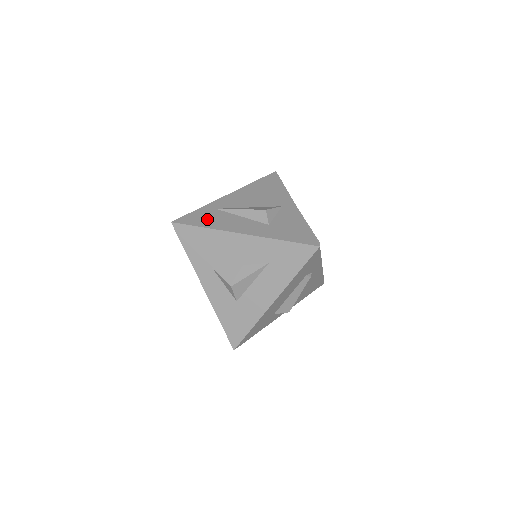
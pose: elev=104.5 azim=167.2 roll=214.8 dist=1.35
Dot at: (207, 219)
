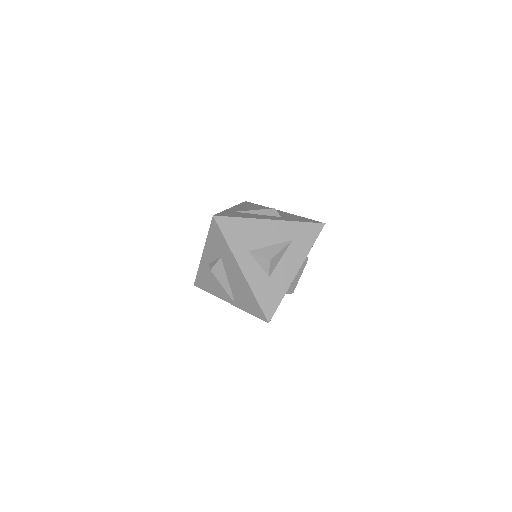
Dot at: (237, 215)
